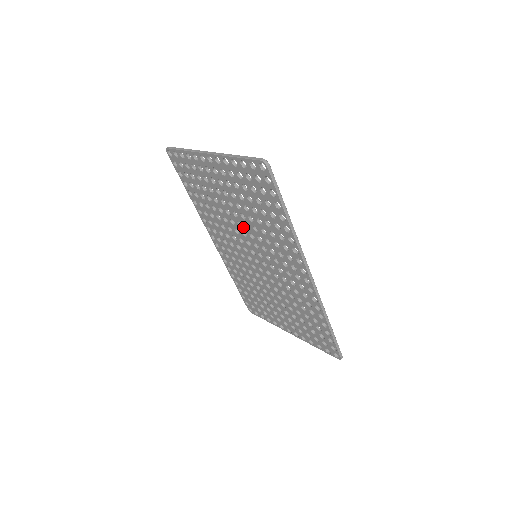
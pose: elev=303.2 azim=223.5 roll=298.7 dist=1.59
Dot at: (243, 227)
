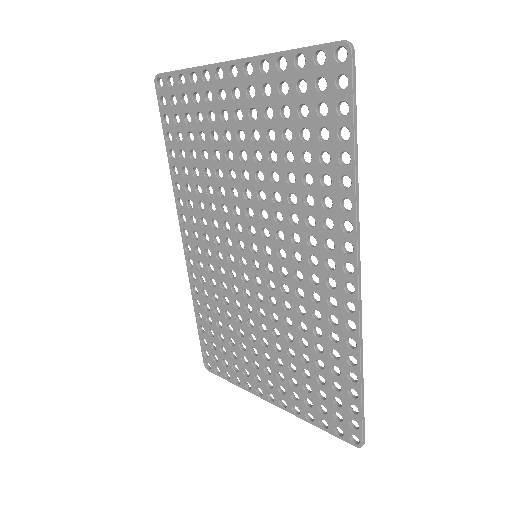
Dot at: (252, 199)
